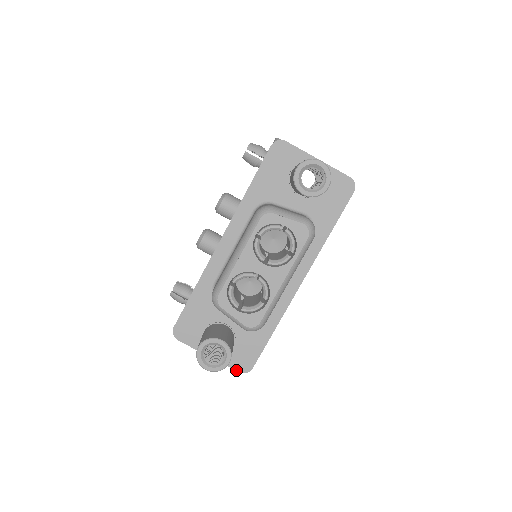
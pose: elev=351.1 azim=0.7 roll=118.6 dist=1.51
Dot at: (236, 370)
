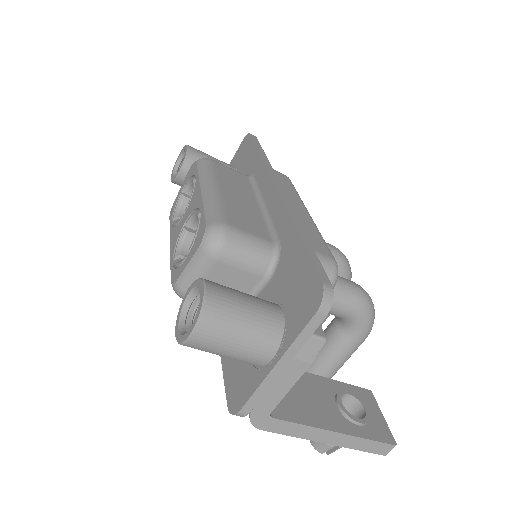
Dot at: (311, 318)
